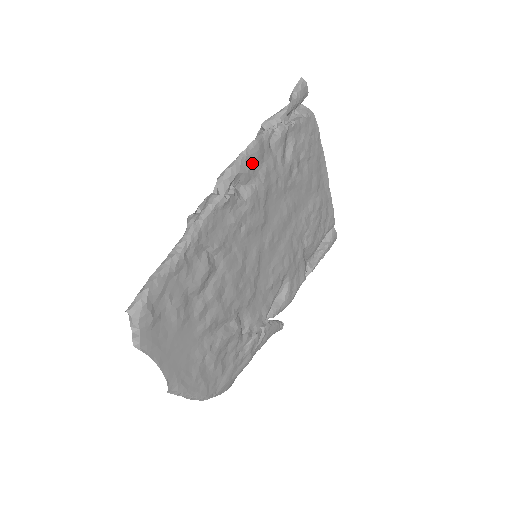
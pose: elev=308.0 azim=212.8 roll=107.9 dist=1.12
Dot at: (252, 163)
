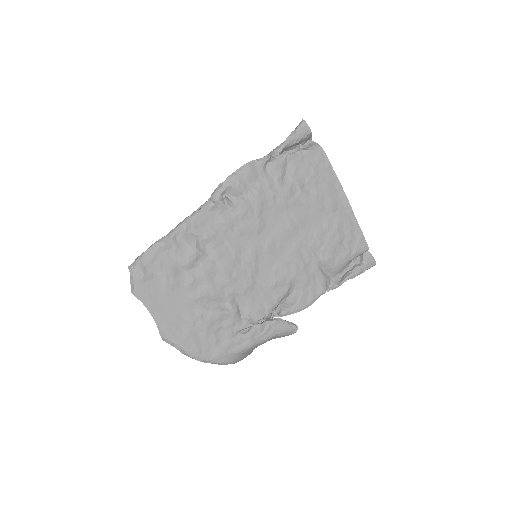
Dot at: (244, 181)
